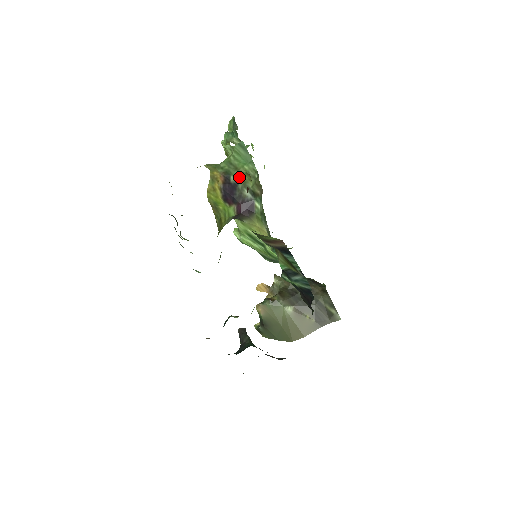
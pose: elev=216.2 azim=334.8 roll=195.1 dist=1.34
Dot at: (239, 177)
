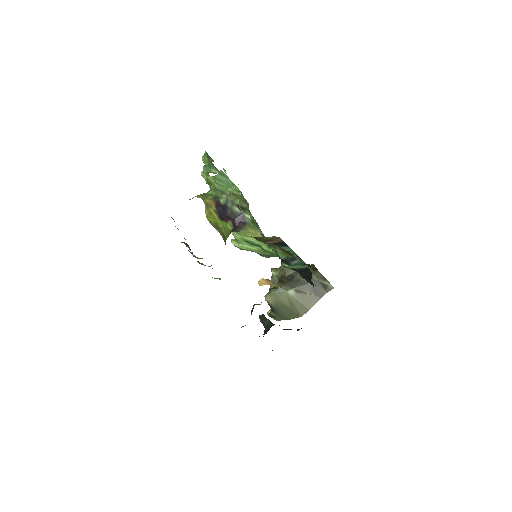
Dot at: (227, 198)
